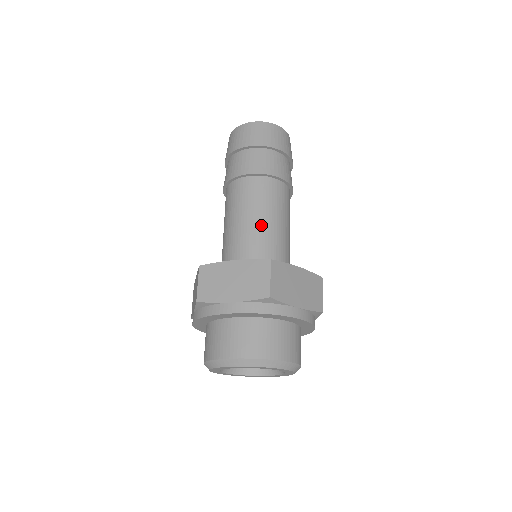
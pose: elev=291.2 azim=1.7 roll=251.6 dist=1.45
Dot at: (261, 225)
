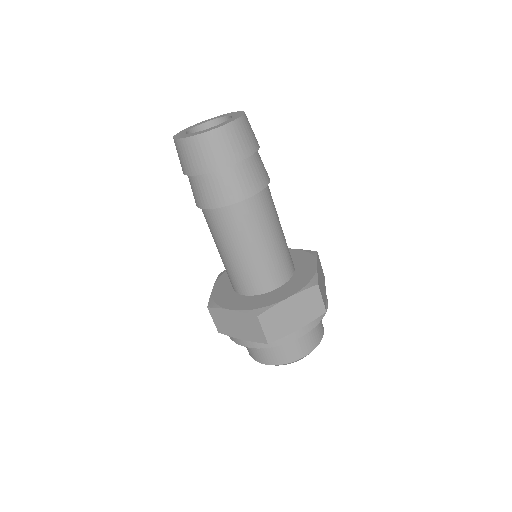
Dot at: (243, 257)
